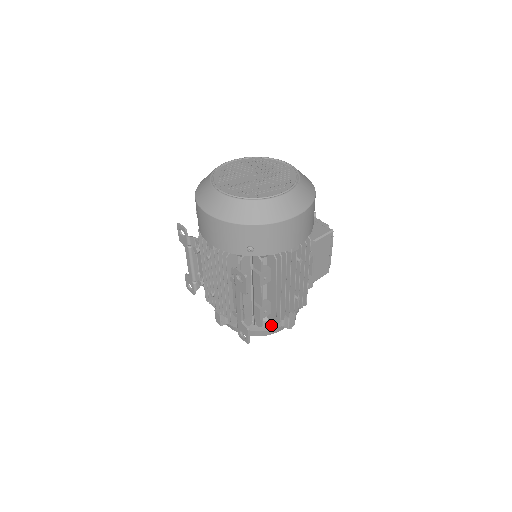
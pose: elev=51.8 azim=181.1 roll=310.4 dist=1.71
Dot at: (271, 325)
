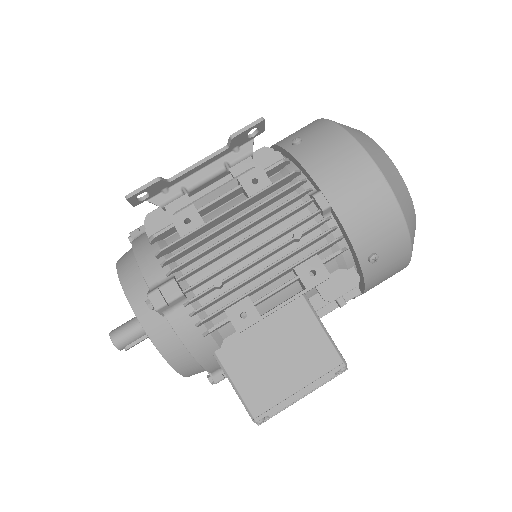
Dot at: (152, 264)
